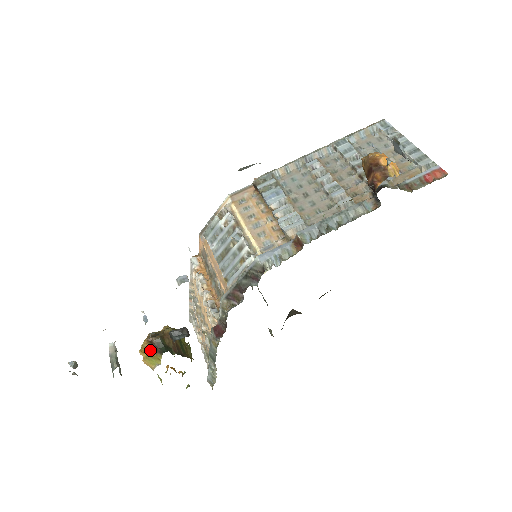
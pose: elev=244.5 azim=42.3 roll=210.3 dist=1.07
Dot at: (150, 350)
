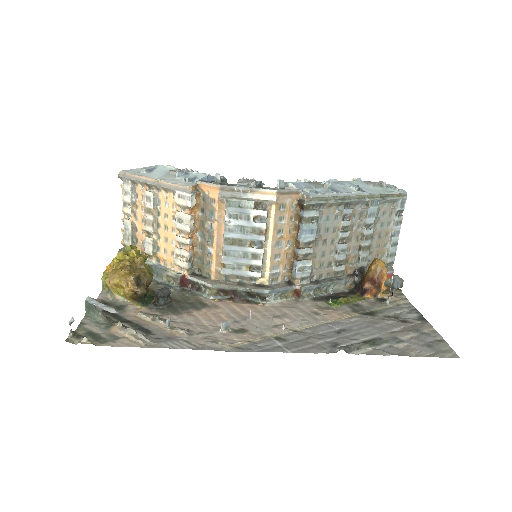
Dot at: (130, 297)
